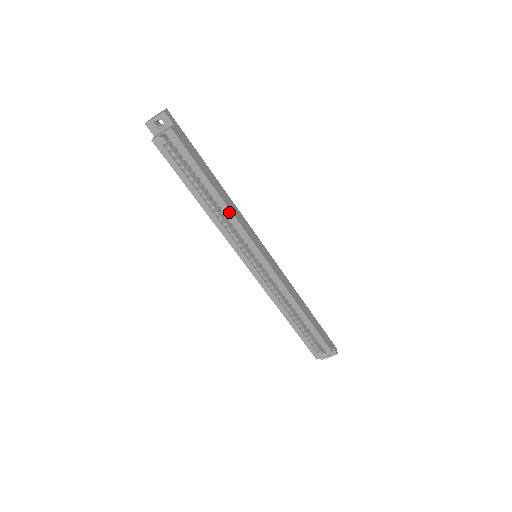
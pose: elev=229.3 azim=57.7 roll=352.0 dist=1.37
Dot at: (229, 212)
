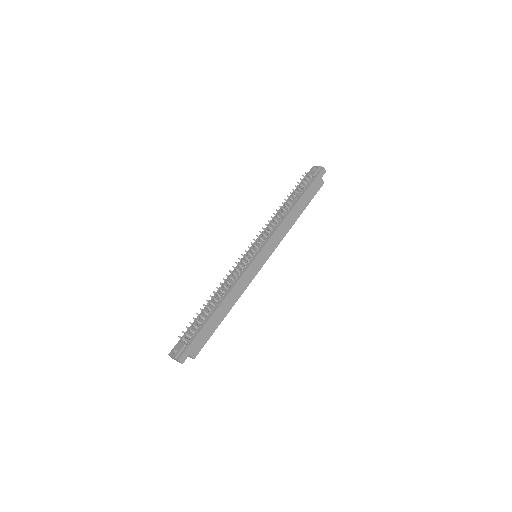
Dot at: (238, 298)
